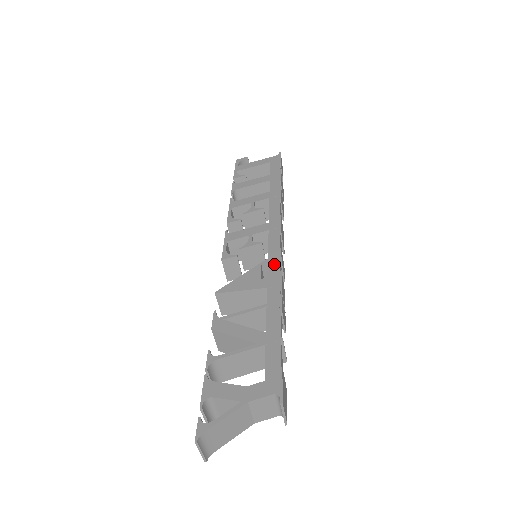
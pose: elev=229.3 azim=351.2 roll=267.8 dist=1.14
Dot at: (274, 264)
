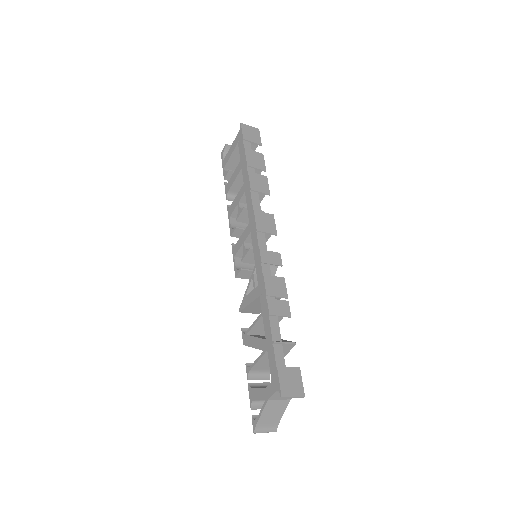
Dot at: (259, 269)
